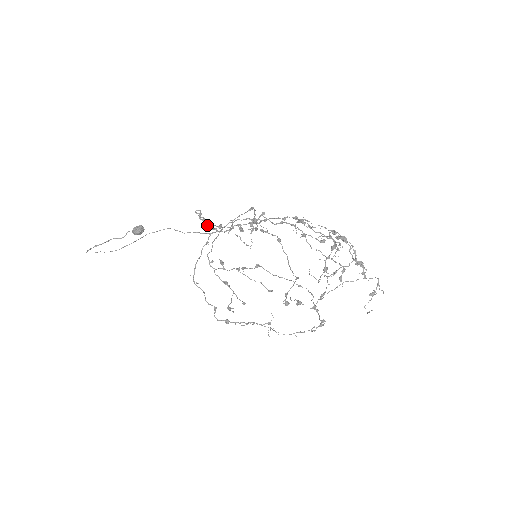
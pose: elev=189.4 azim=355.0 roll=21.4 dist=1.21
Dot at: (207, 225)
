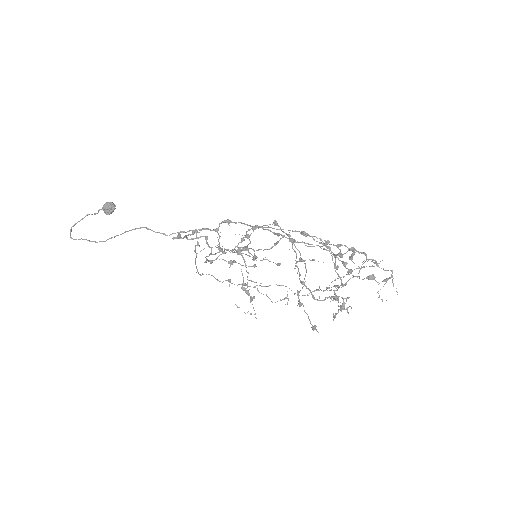
Dot at: occluded
